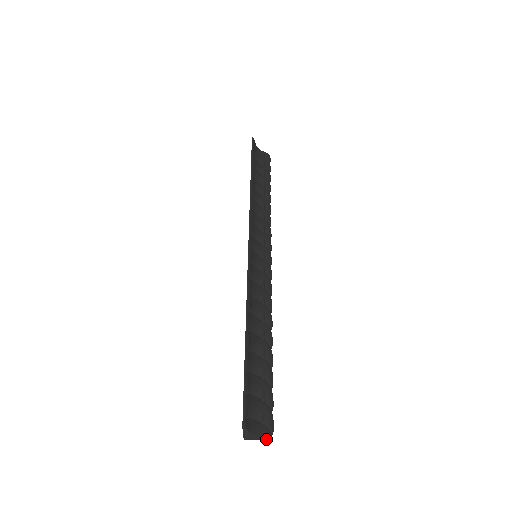
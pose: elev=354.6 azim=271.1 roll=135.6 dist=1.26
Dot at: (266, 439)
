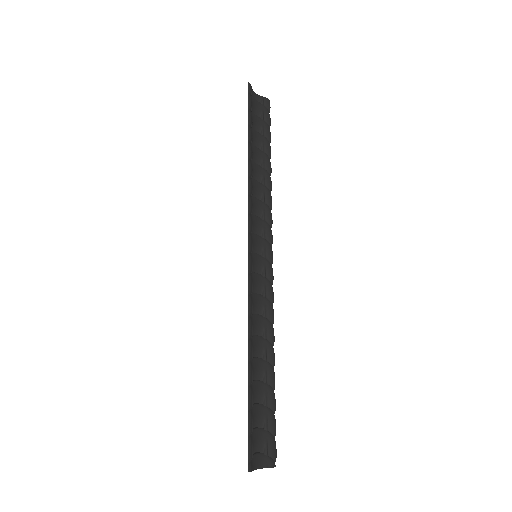
Dot at: (269, 467)
